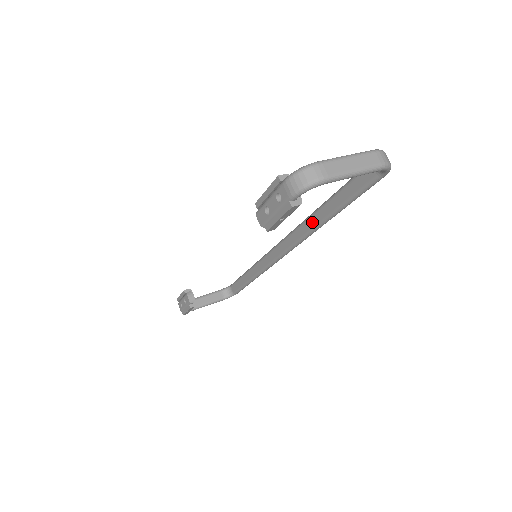
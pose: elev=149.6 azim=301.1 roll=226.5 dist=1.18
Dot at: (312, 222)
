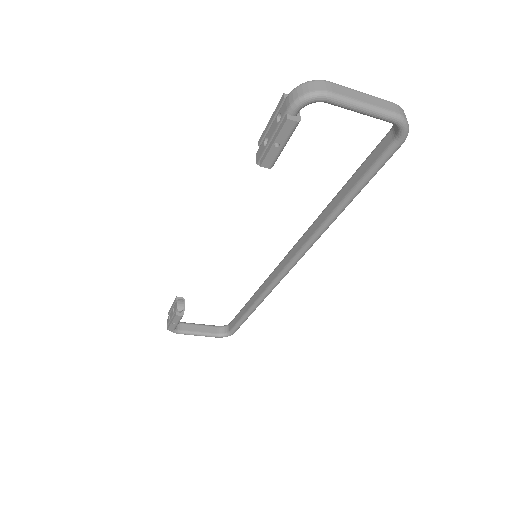
Dot at: (321, 219)
